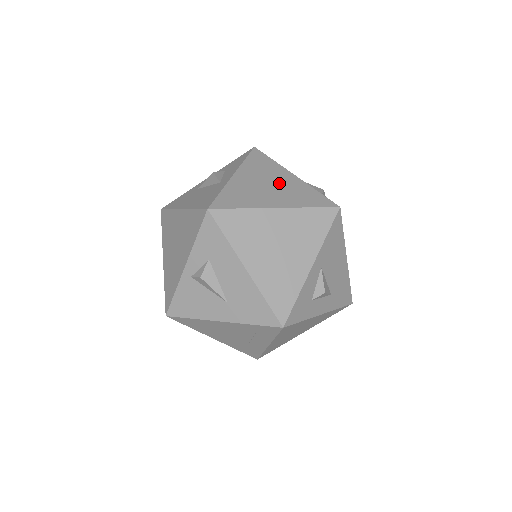
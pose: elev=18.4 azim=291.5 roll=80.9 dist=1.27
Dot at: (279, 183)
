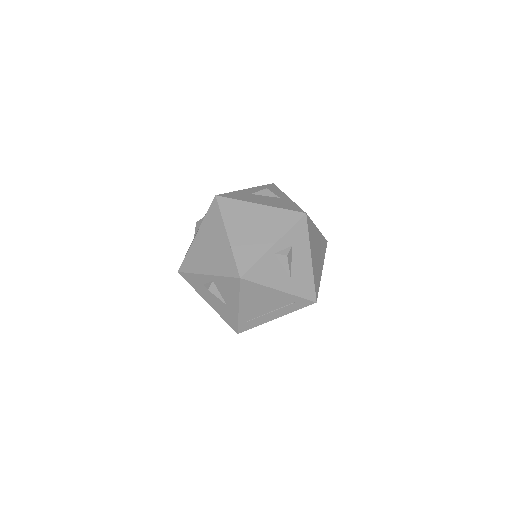
Dot at: occluded
